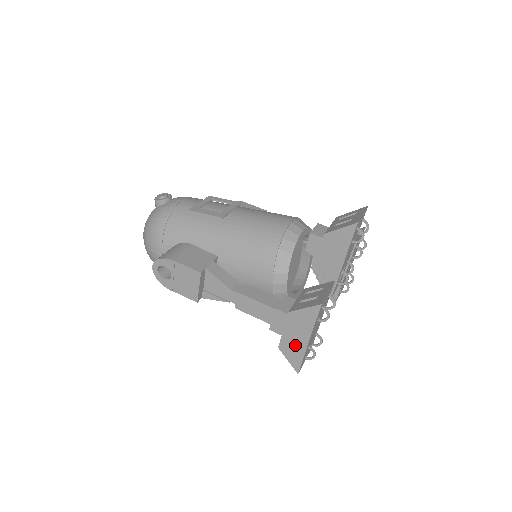
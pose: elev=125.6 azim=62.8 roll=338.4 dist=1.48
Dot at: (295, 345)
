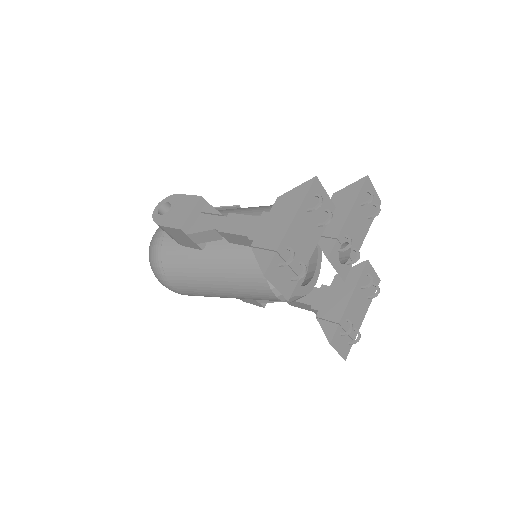
Dot at: (273, 234)
